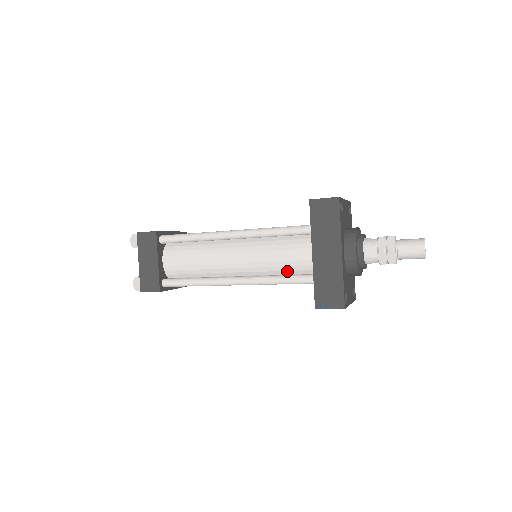
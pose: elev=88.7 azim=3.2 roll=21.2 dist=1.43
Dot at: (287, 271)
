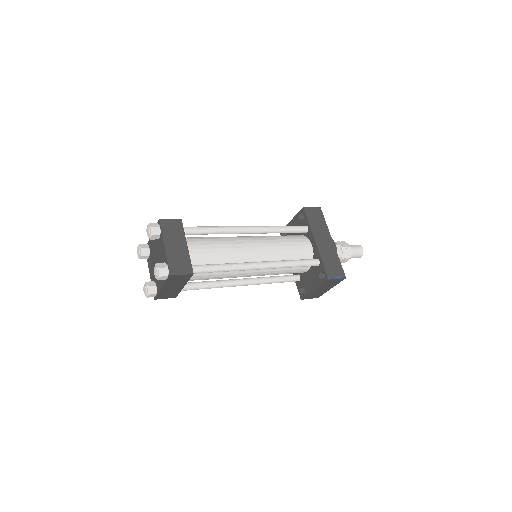
Dot at: (294, 259)
